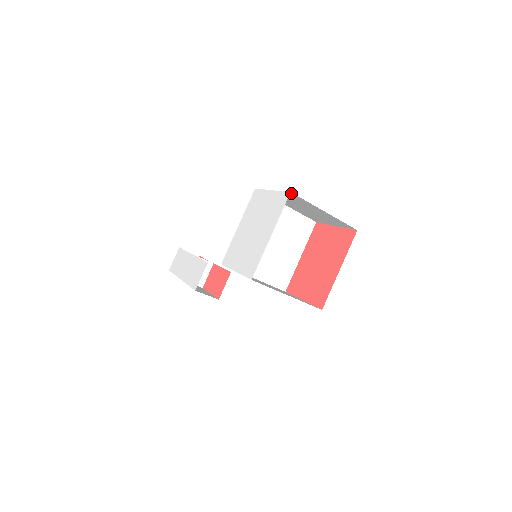
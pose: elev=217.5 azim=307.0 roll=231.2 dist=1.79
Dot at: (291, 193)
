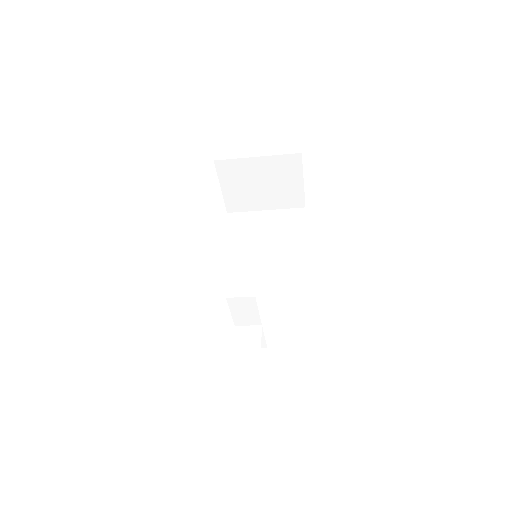
Dot at: (217, 163)
